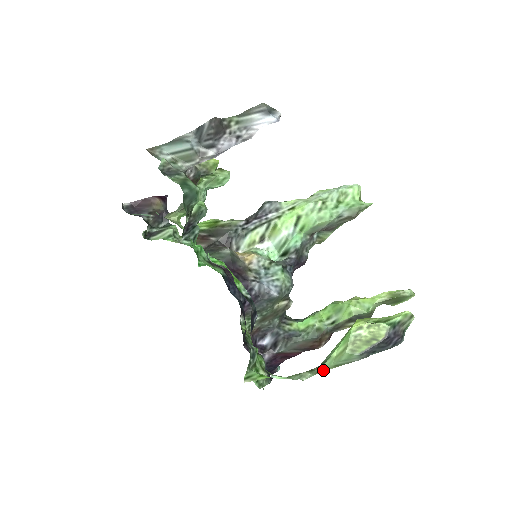
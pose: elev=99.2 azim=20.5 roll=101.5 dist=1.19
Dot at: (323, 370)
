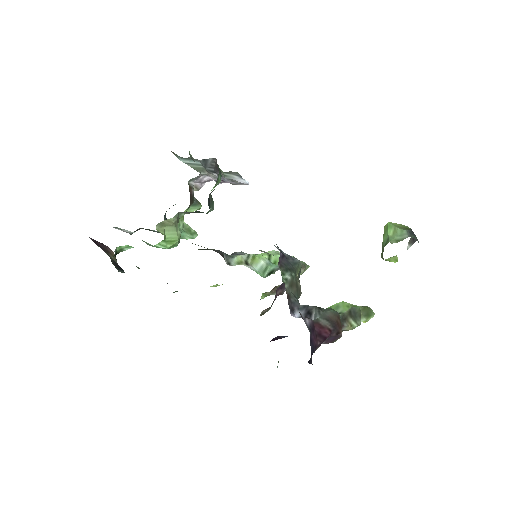
Dot at: (391, 242)
